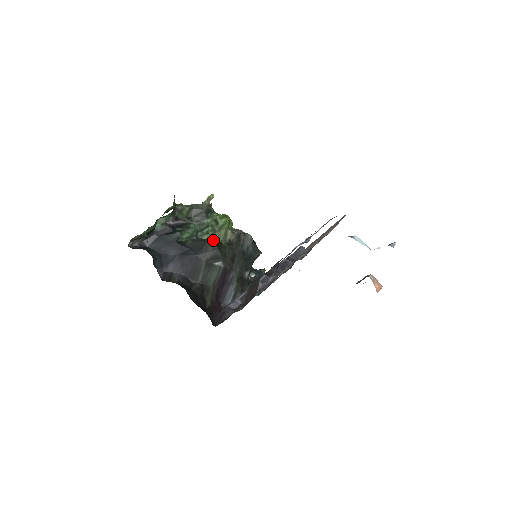
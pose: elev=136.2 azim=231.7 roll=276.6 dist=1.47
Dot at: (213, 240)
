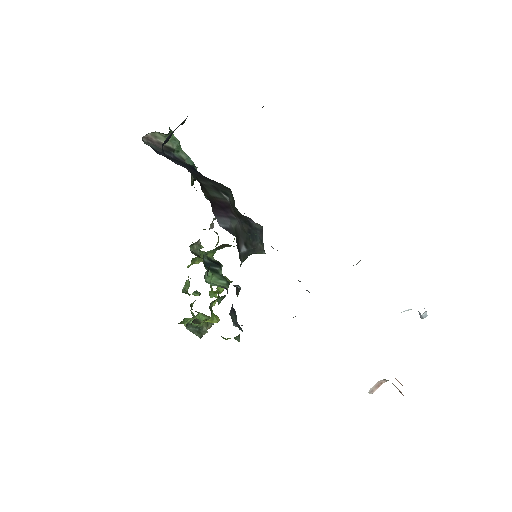
Dot at: occluded
